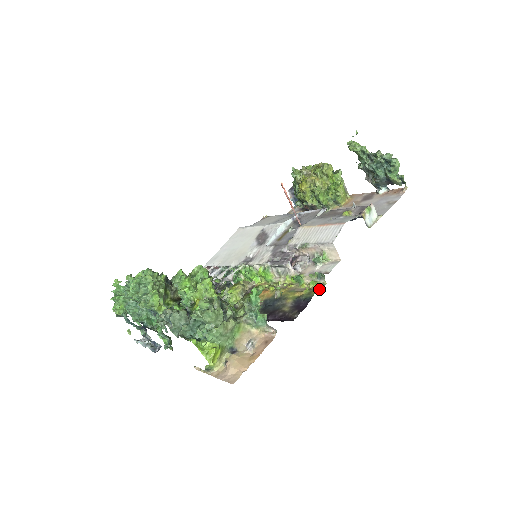
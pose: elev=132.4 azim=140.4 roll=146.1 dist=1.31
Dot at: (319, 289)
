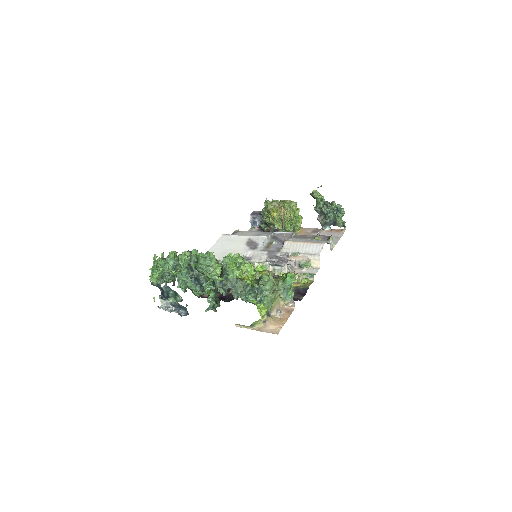
Dot at: (311, 283)
